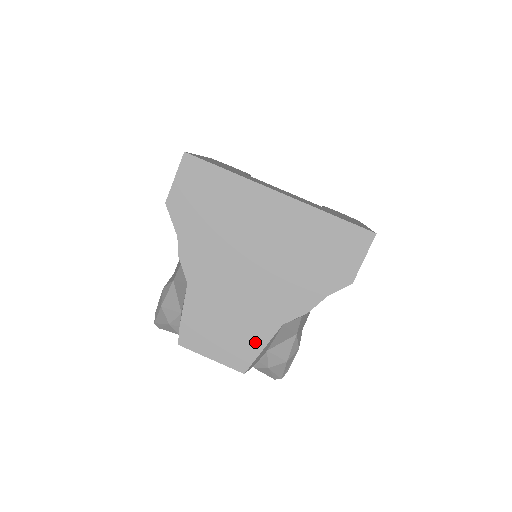
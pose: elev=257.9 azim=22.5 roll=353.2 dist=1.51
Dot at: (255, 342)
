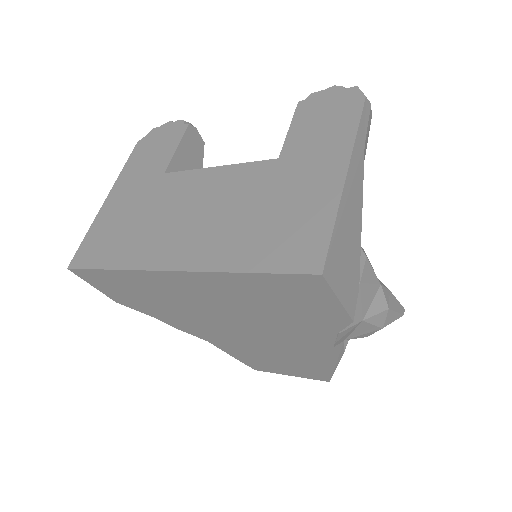
Dot at: (311, 366)
